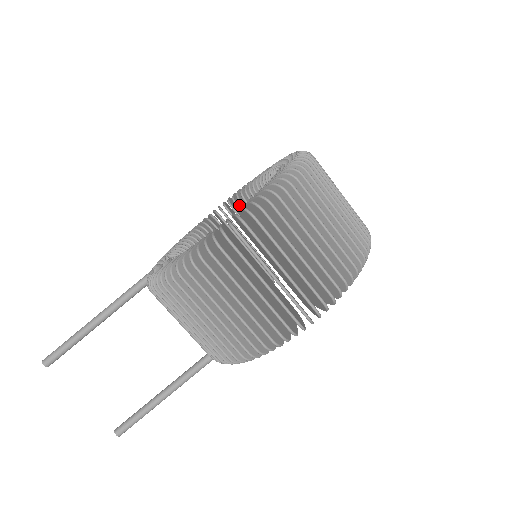
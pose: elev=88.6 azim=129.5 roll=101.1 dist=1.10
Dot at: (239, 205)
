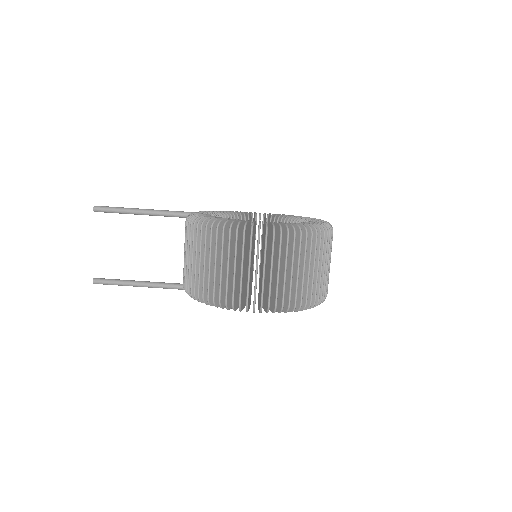
Dot at: (272, 222)
